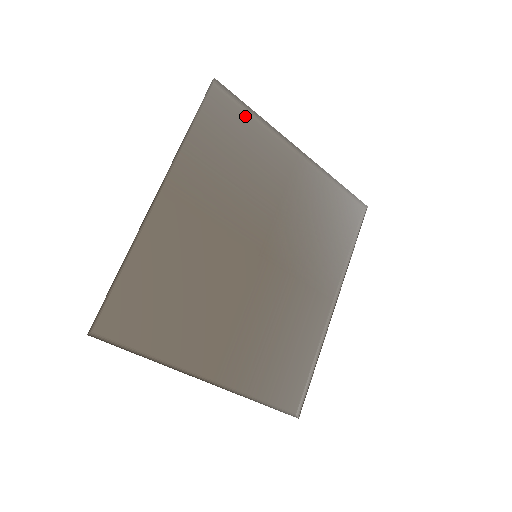
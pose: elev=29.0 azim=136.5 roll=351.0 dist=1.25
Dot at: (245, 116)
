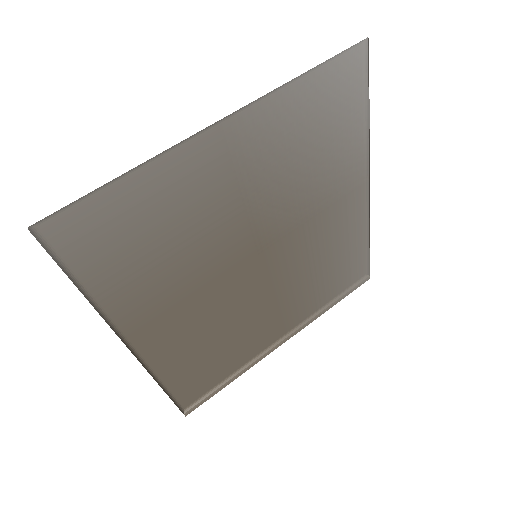
Dot at: (111, 191)
